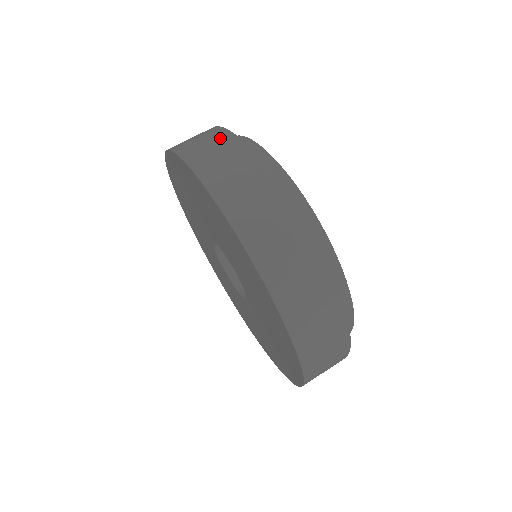
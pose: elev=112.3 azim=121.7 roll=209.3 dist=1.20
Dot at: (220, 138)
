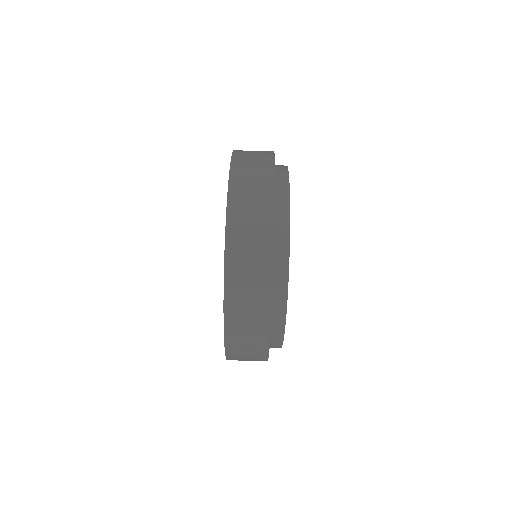
Dot at: occluded
